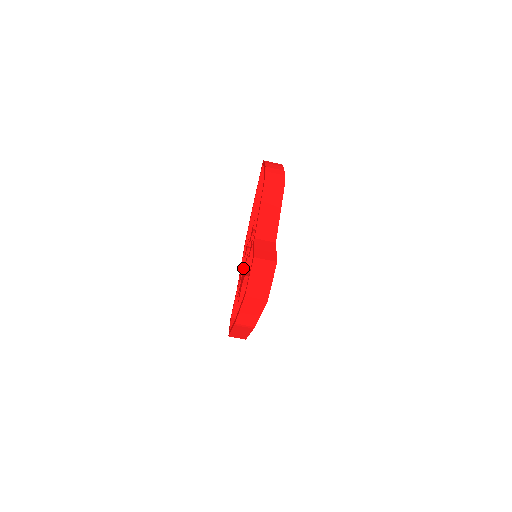
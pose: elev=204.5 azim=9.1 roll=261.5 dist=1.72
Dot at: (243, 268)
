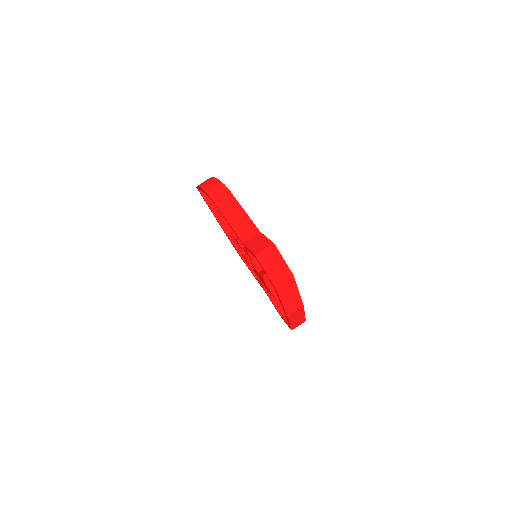
Dot at: occluded
